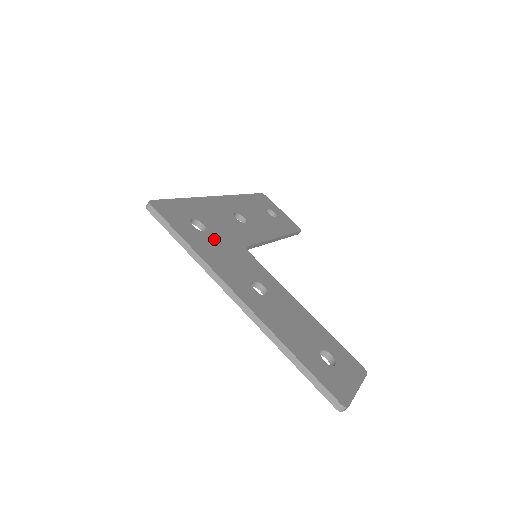
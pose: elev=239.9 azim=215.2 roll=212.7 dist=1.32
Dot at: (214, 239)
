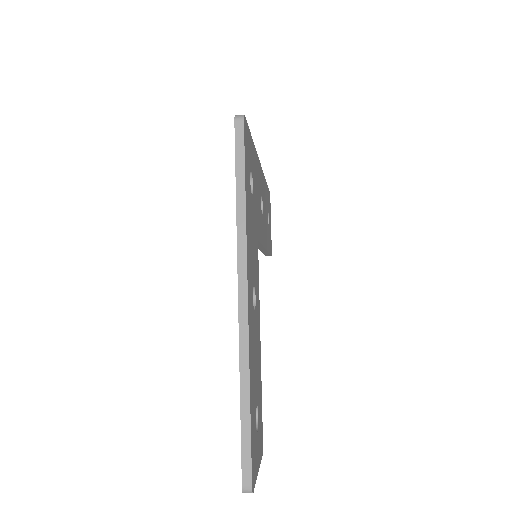
Dot at: (253, 210)
